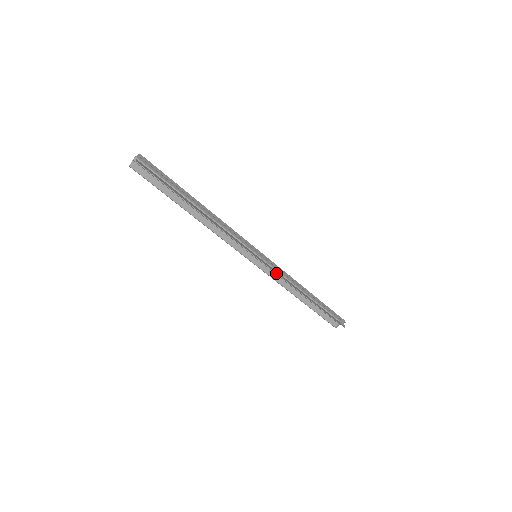
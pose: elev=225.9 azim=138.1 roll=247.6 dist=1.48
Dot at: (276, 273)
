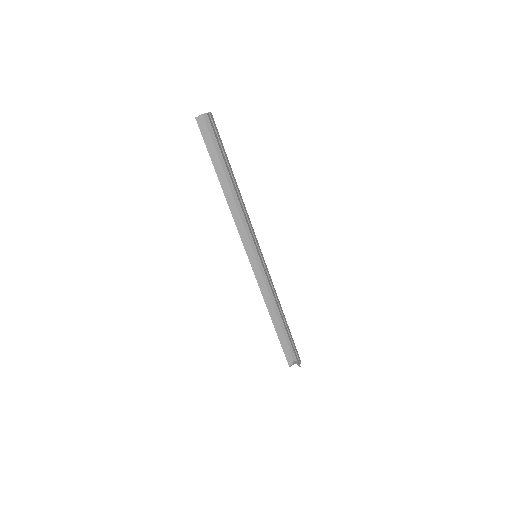
Dot at: (263, 284)
